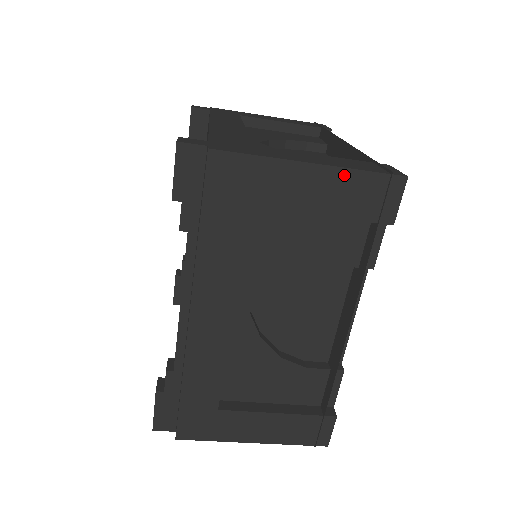
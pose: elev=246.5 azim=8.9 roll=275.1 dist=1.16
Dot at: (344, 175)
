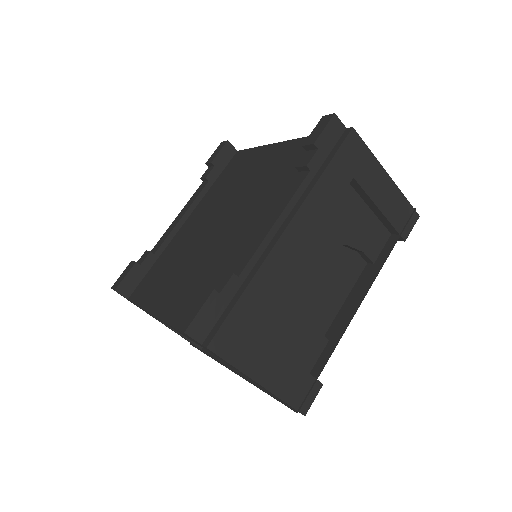
Dot at: (398, 193)
